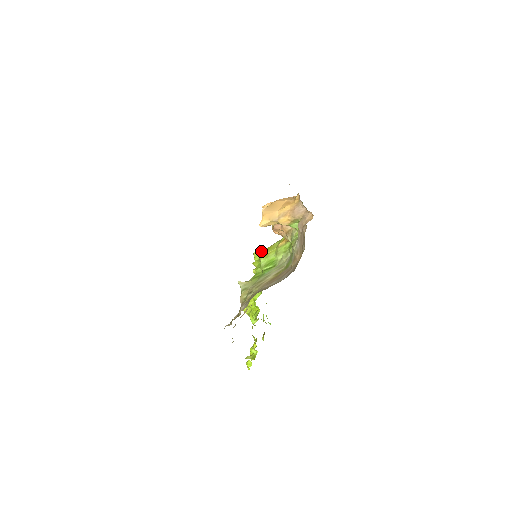
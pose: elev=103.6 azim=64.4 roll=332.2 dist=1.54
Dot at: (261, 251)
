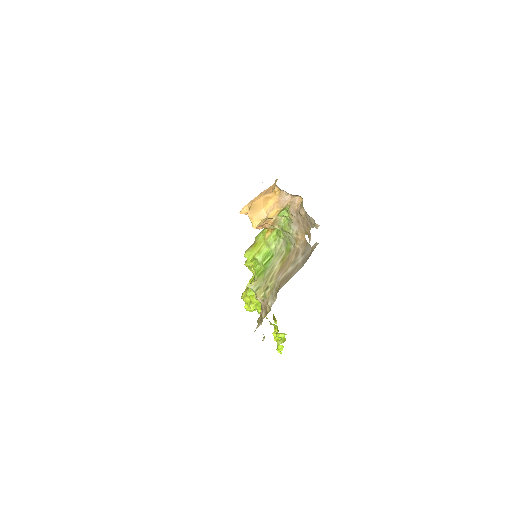
Dot at: (250, 251)
